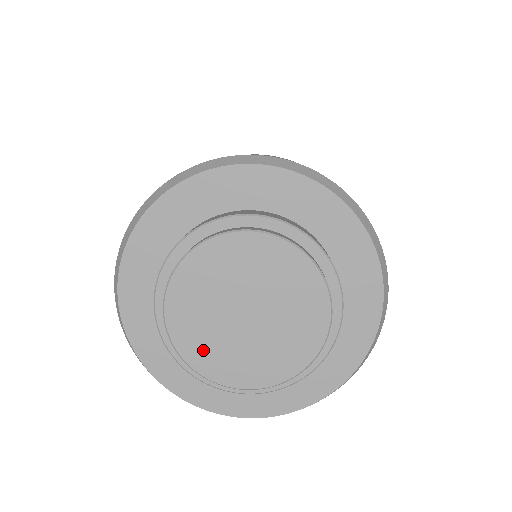
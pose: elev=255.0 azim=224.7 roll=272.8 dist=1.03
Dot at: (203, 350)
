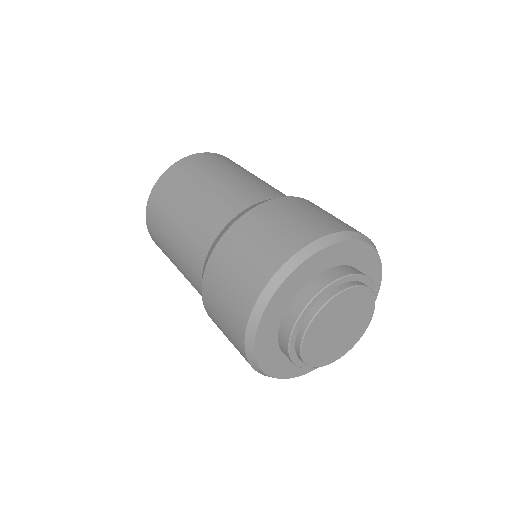
Dot at: (333, 354)
